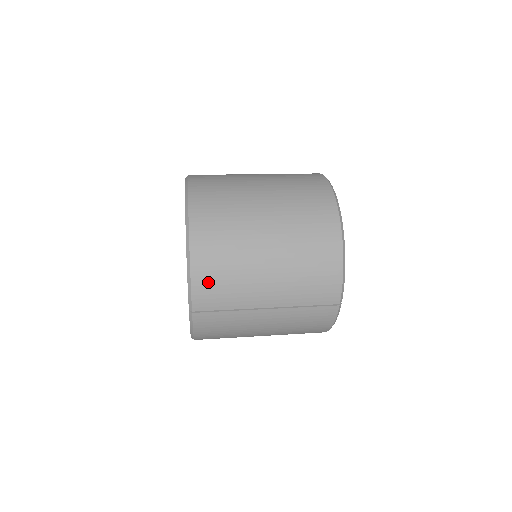
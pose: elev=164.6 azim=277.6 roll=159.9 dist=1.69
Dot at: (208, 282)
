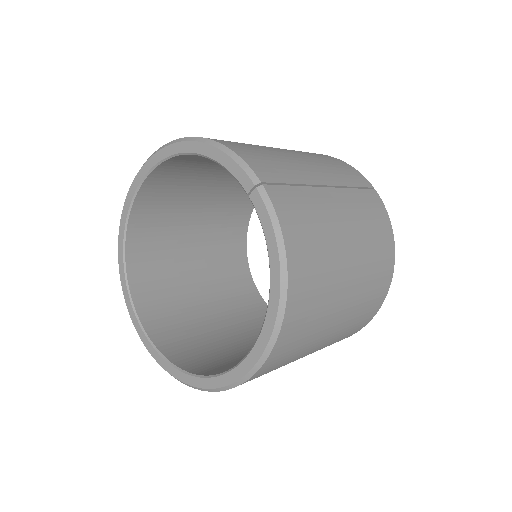
Dot at: (250, 153)
